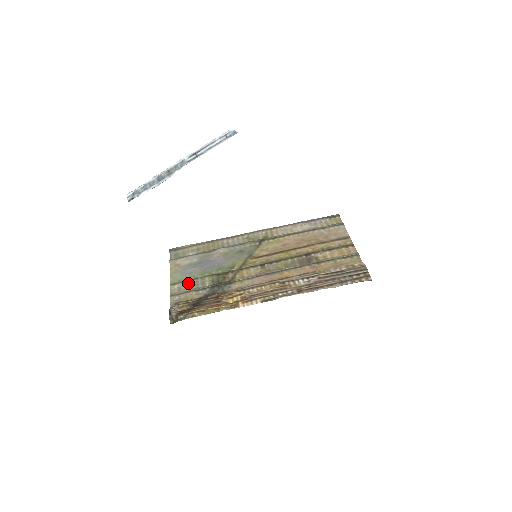
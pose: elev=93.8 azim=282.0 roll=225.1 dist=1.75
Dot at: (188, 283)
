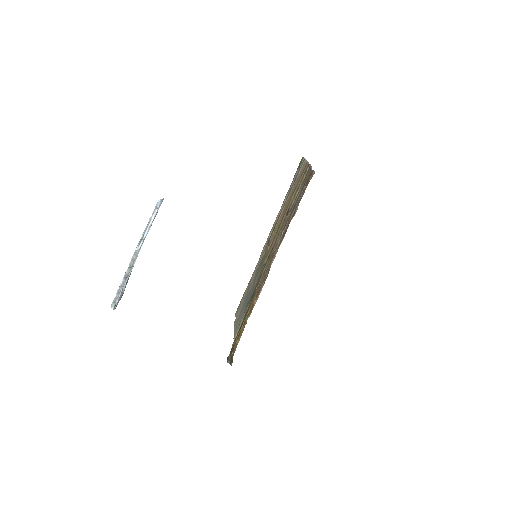
Dot at: (240, 325)
